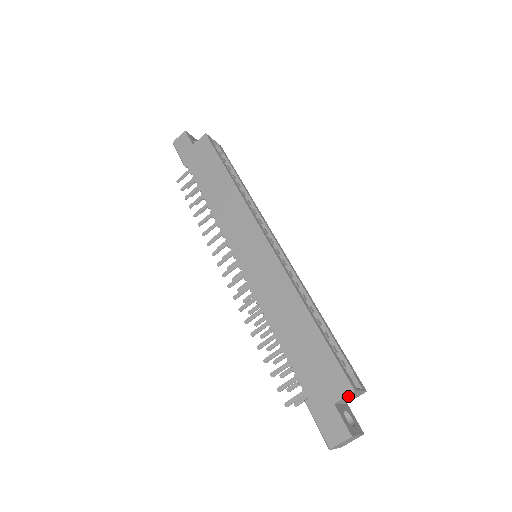
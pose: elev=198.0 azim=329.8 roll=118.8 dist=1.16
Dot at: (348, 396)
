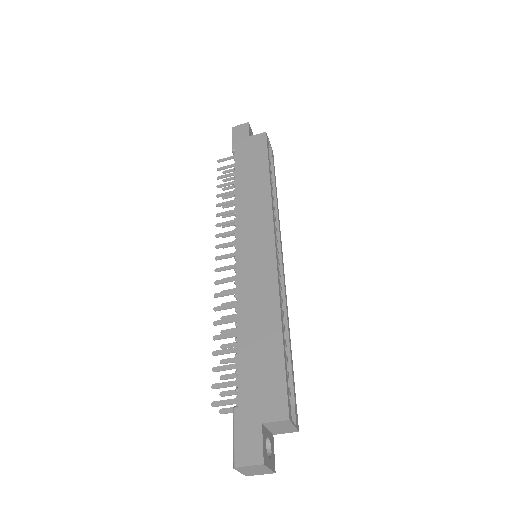
Dot at: (279, 423)
